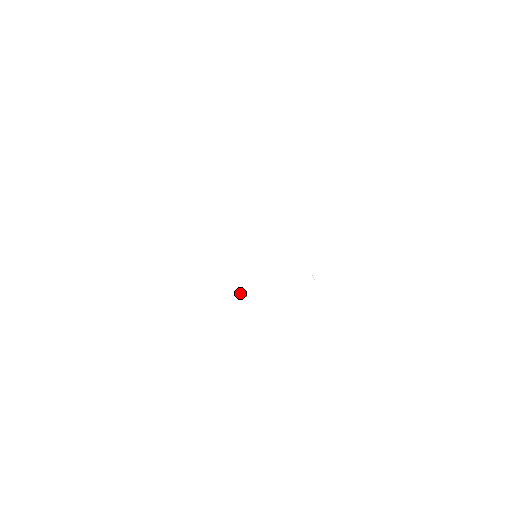
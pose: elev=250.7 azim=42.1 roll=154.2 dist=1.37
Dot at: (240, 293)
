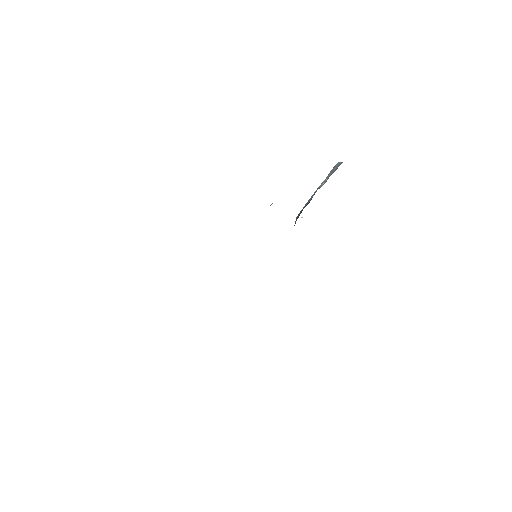
Dot at: occluded
